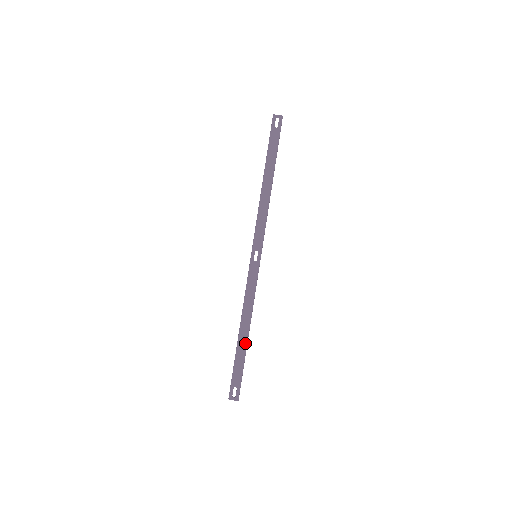
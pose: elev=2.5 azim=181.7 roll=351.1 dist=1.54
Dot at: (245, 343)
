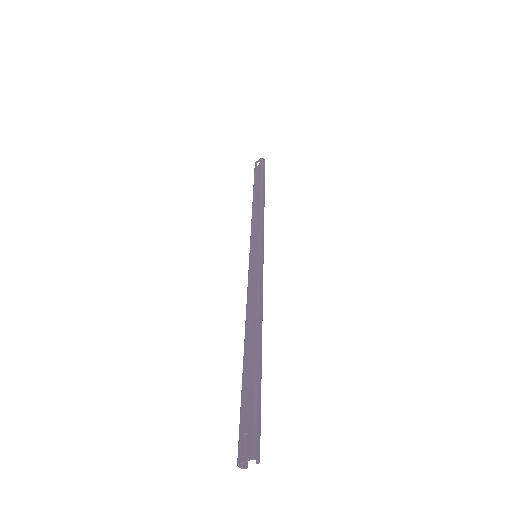
Dot at: (253, 353)
